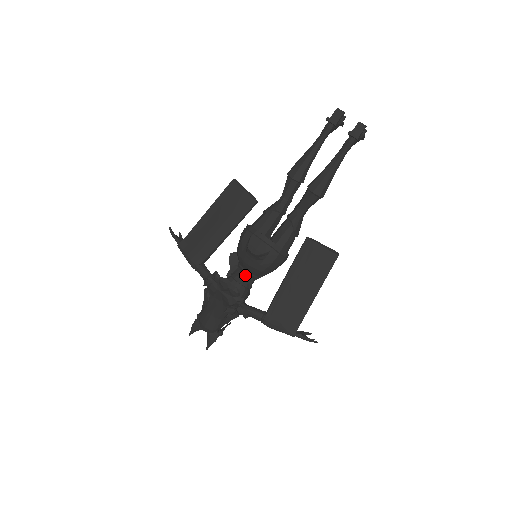
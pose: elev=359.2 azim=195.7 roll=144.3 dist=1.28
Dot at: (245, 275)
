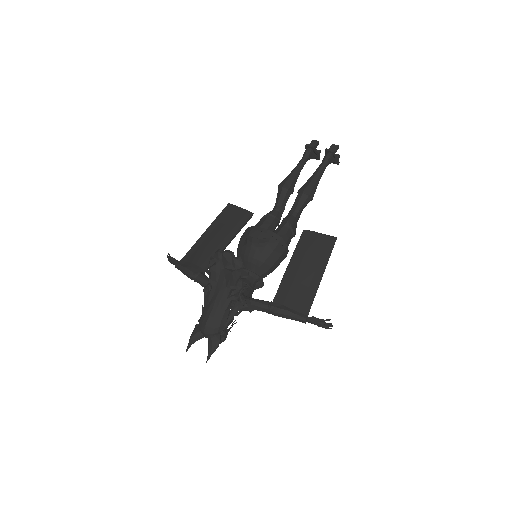
Dot at: occluded
